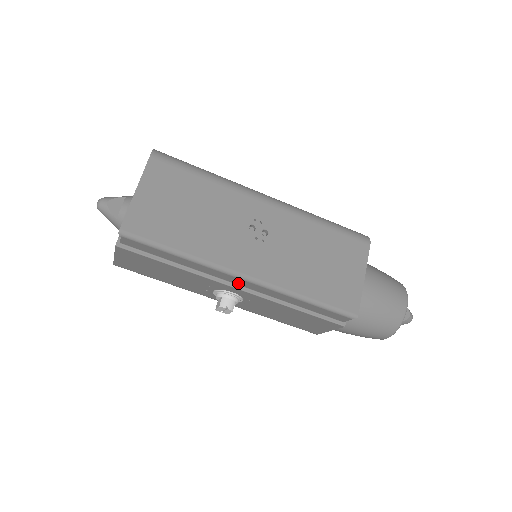
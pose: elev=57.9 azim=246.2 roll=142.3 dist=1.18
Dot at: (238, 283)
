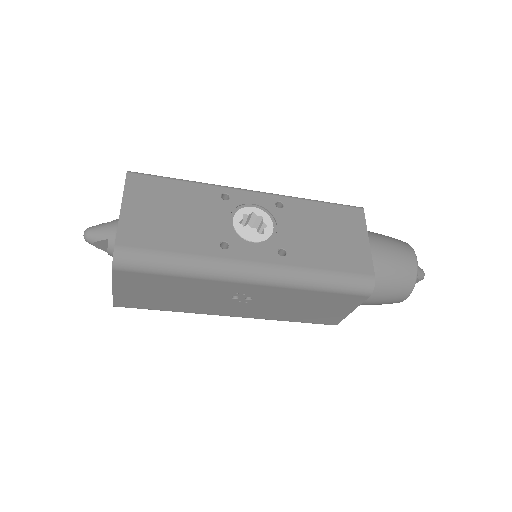
Dot at: occluded
